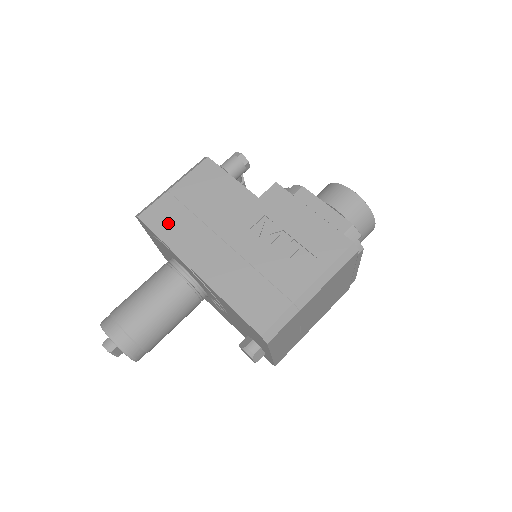
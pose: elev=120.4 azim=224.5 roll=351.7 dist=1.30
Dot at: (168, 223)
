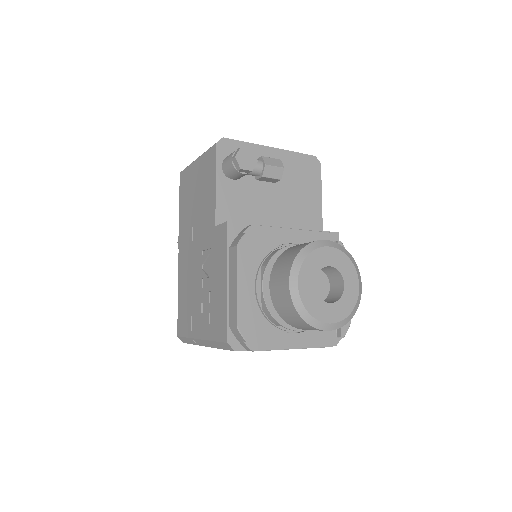
Dot at: (184, 196)
